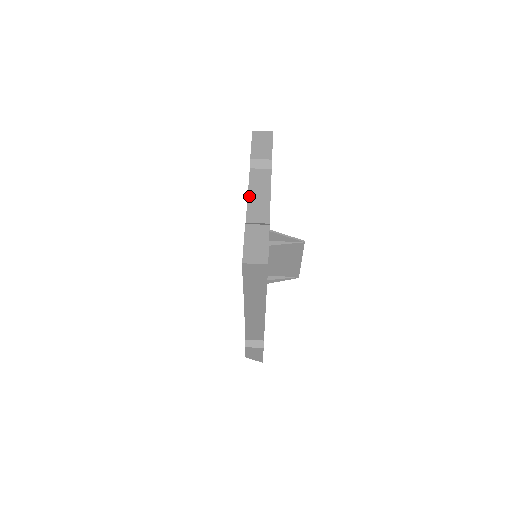
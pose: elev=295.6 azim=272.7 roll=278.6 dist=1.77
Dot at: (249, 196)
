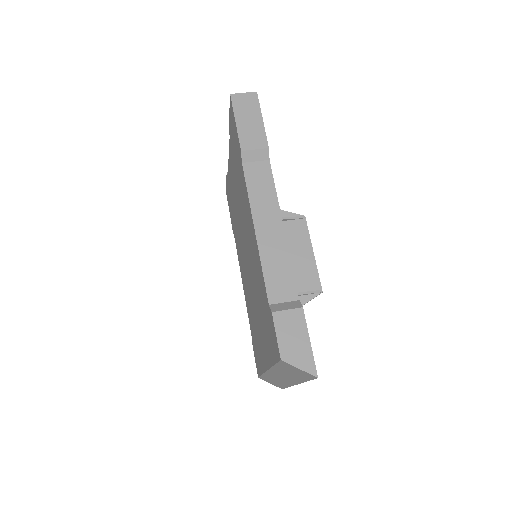
Dot at: occluded
